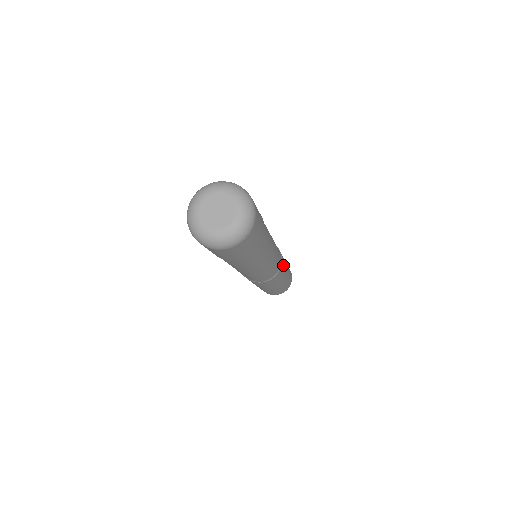
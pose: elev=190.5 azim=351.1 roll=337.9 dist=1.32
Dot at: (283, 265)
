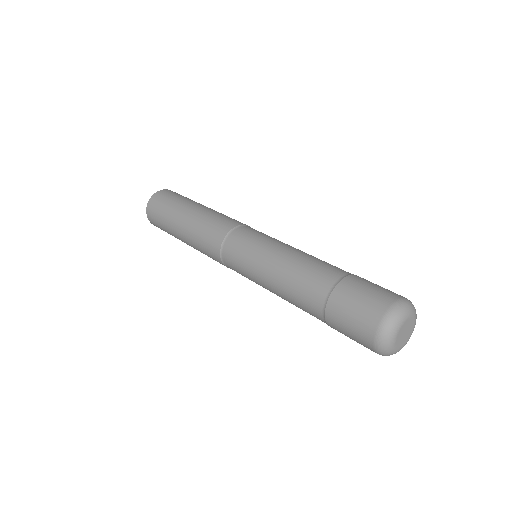
Dot at: occluded
